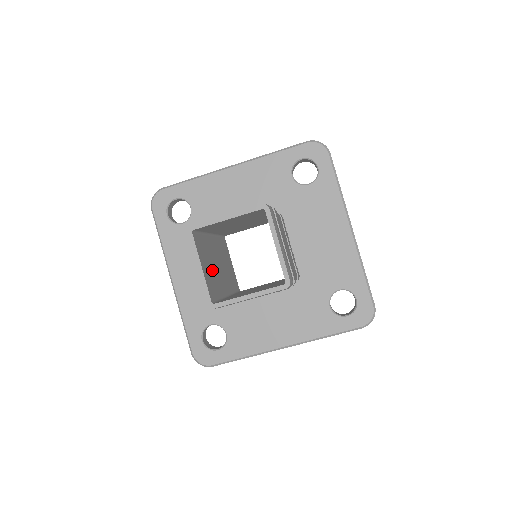
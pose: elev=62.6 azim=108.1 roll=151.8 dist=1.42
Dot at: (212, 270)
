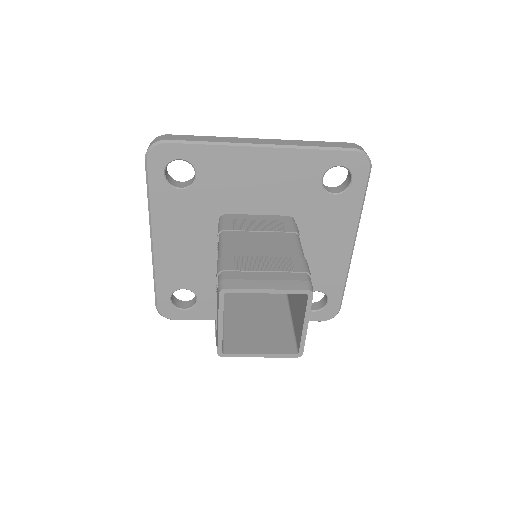
Dot at: occluded
